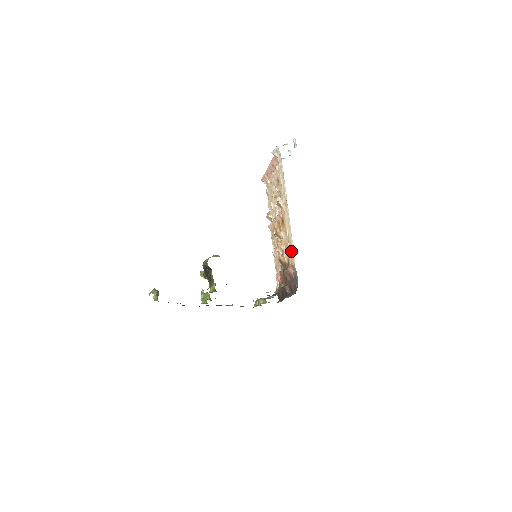
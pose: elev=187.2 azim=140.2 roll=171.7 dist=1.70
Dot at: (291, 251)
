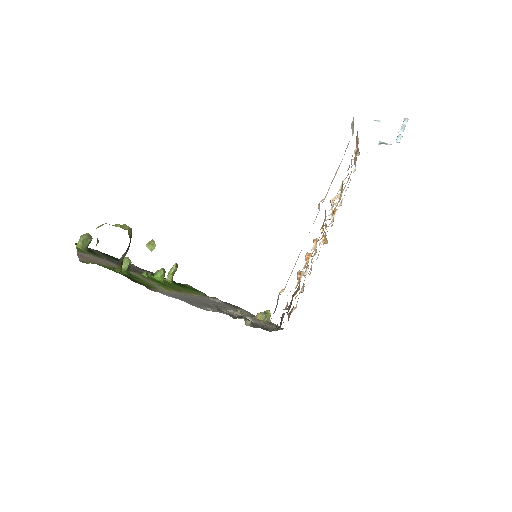
Dot at: (291, 273)
